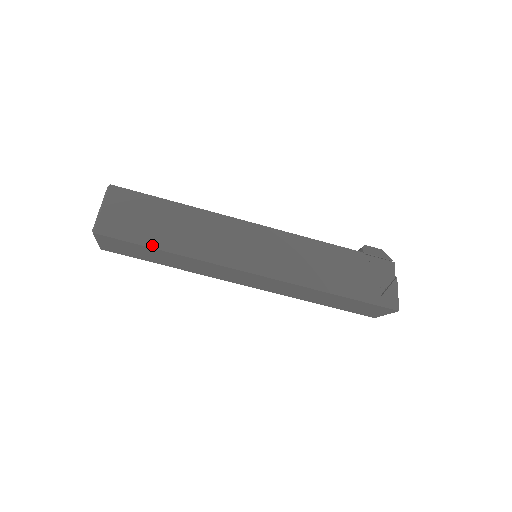
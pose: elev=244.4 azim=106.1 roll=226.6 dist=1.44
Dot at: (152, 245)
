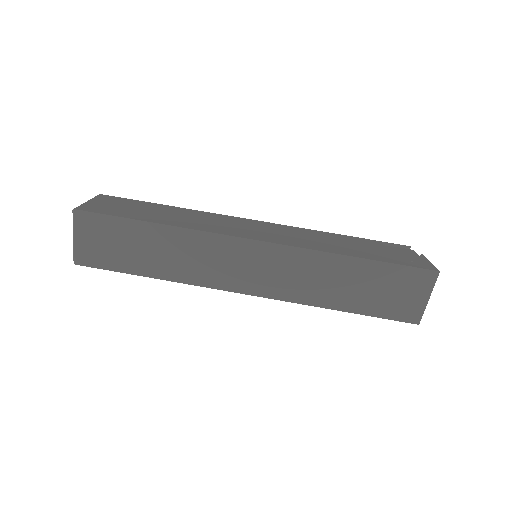
Dot at: (138, 219)
